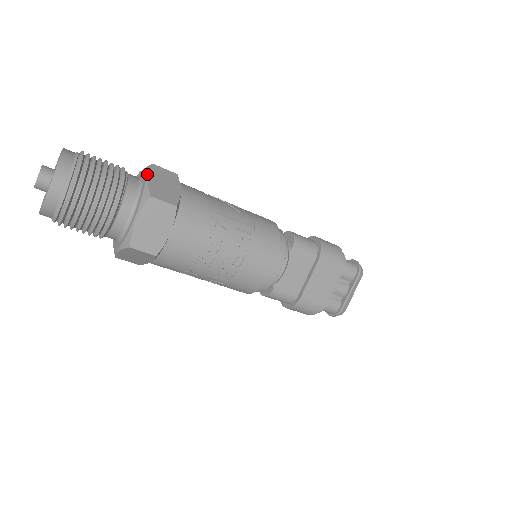
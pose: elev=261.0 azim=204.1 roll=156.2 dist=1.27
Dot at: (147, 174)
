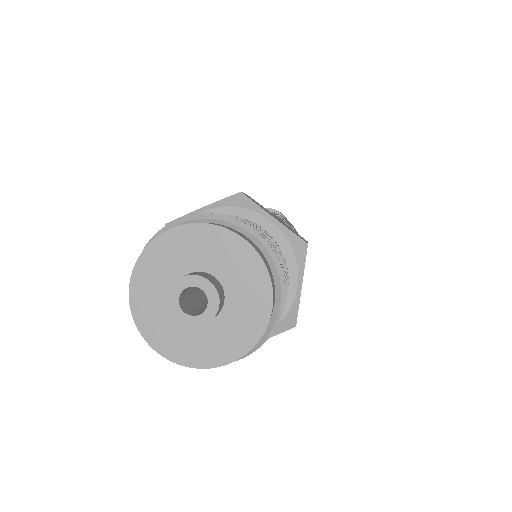
Dot at: (264, 212)
